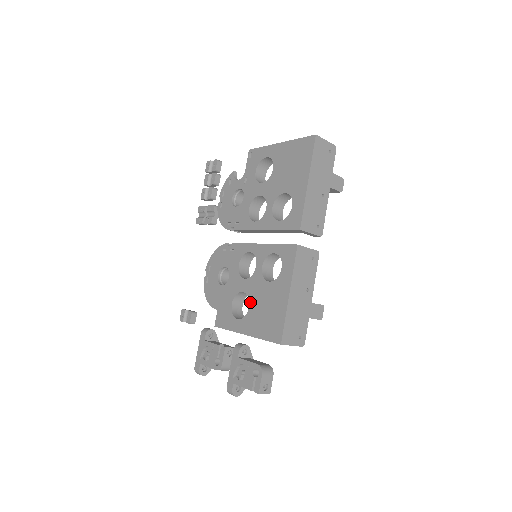
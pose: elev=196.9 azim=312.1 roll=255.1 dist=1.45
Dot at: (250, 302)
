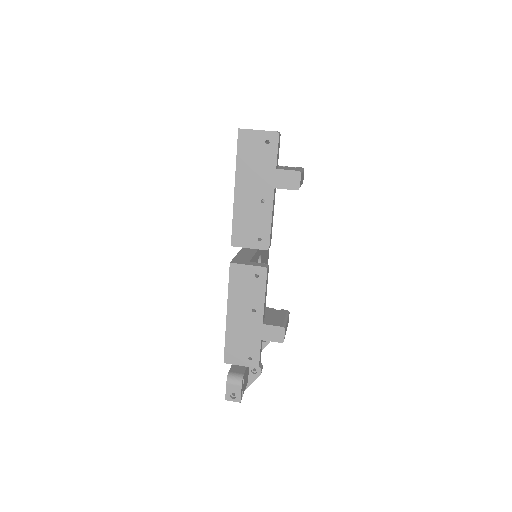
Dot at: occluded
